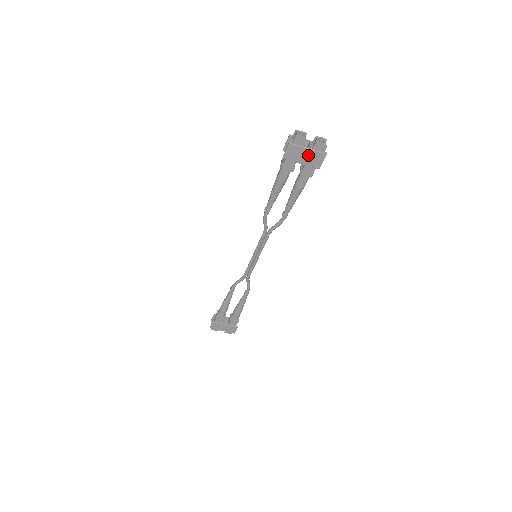
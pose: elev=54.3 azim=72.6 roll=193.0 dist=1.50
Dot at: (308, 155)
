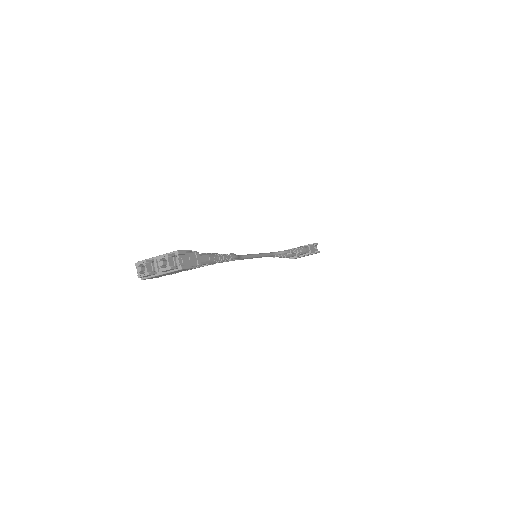
Dot at: (169, 273)
